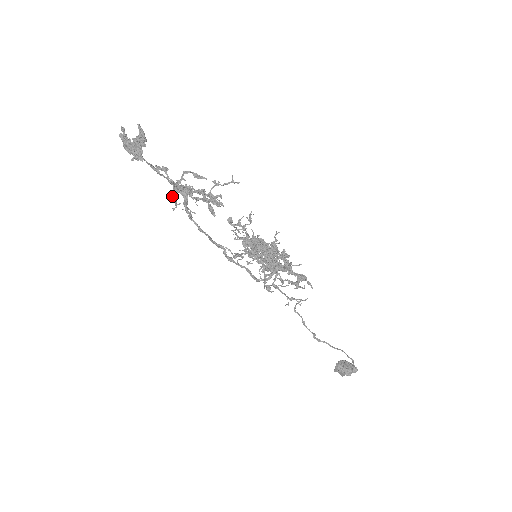
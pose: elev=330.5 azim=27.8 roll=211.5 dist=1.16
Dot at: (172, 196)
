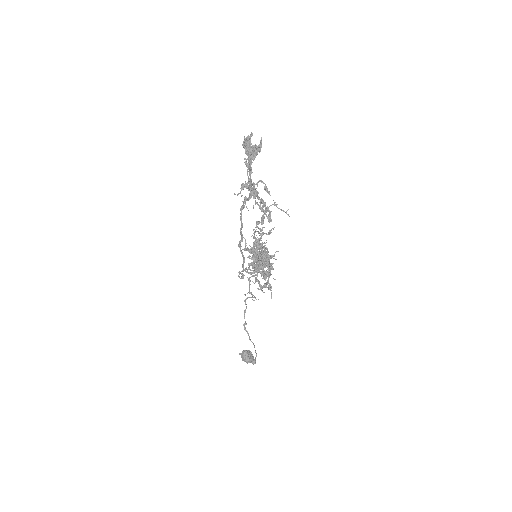
Dot at: (242, 188)
